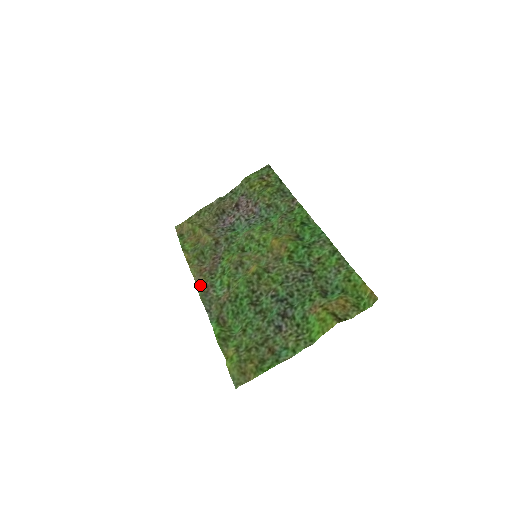
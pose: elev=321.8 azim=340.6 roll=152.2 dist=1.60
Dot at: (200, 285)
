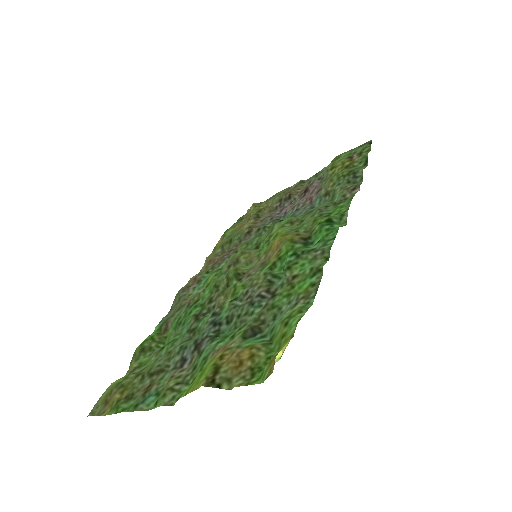
Dot at: (192, 277)
